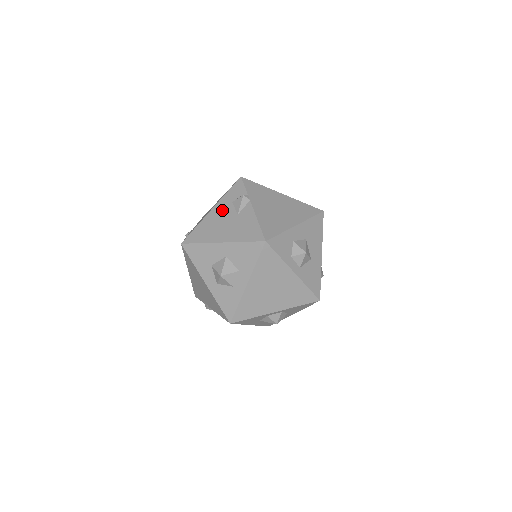
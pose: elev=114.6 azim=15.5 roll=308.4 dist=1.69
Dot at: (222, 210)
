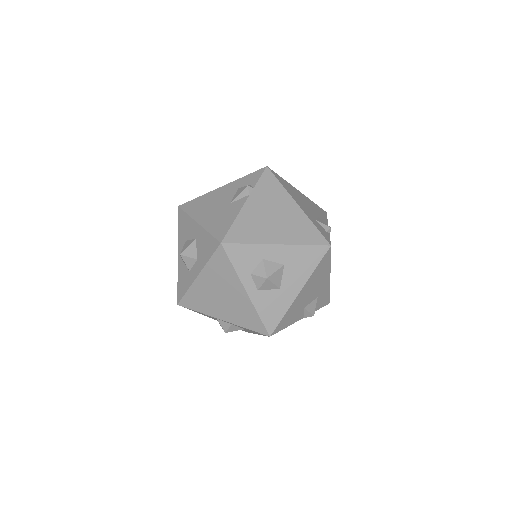
Dot at: (226, 192)
